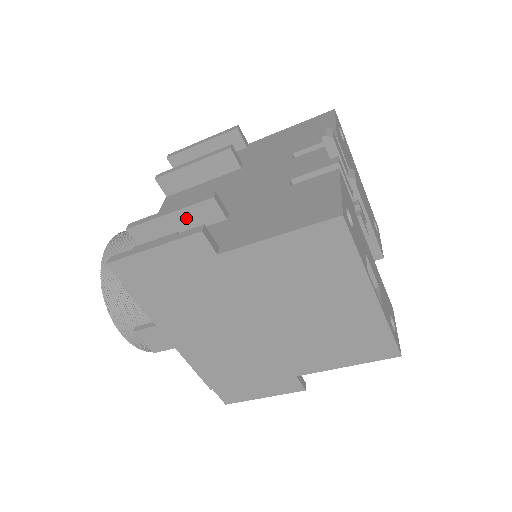
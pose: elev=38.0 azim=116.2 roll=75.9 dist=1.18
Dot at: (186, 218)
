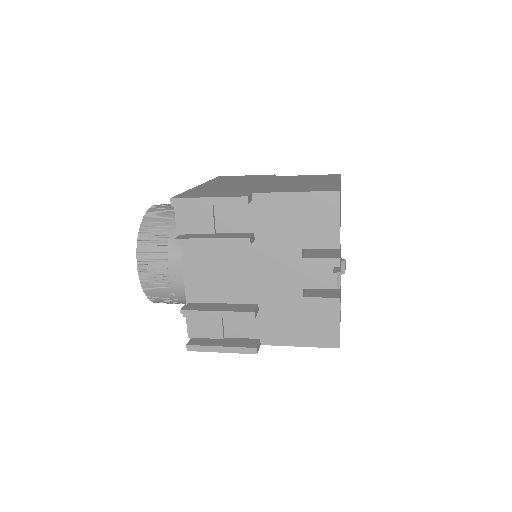
Dot at: occluded
